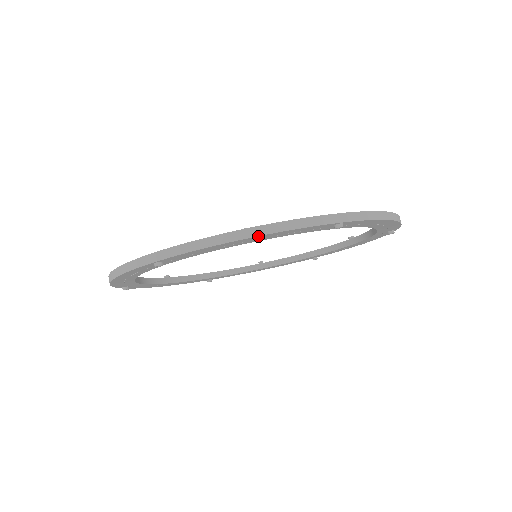
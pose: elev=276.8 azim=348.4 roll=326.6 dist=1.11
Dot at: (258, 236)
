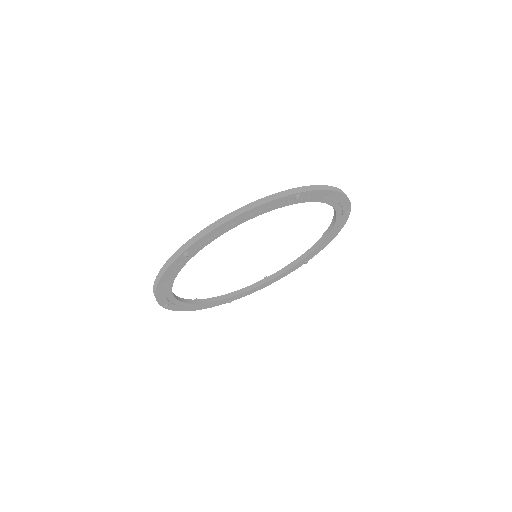
Dot at: (342, 194)
